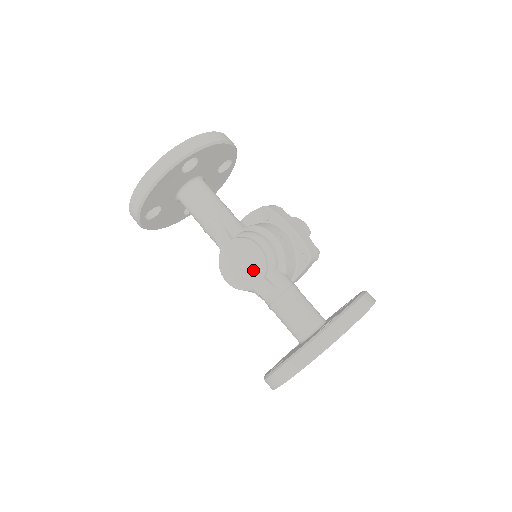
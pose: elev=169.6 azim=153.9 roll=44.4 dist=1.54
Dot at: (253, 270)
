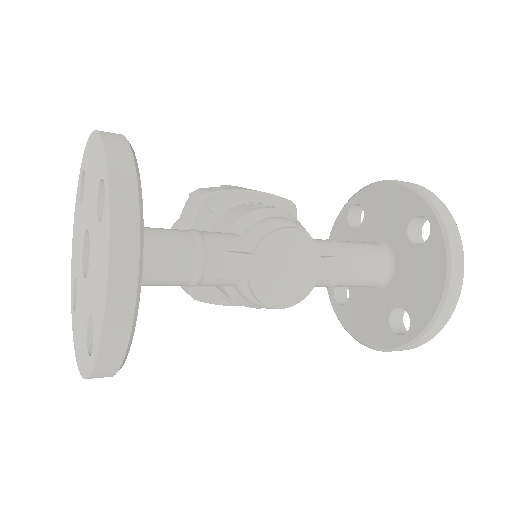
Dot at: (305, 261)
